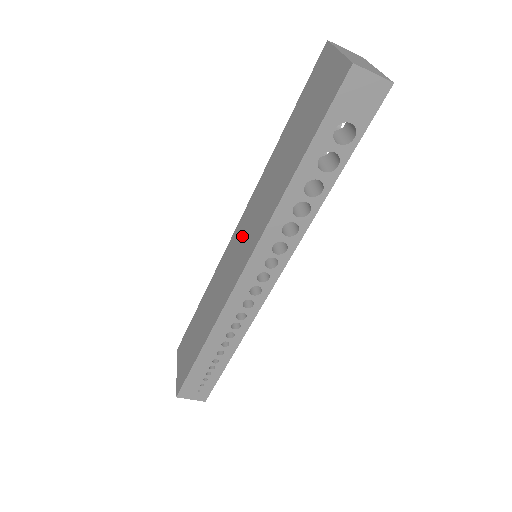
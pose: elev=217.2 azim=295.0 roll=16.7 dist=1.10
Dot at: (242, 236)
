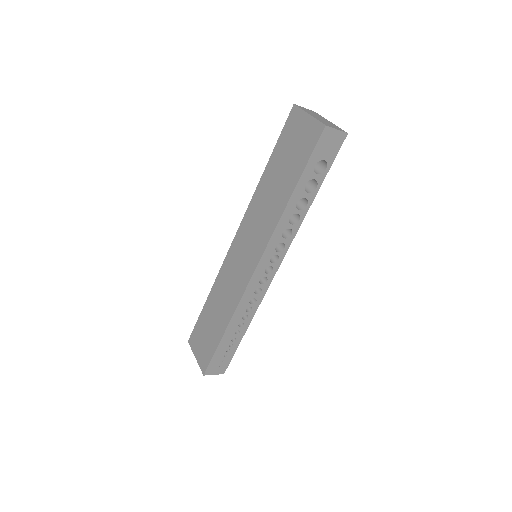
Dot at: (245, 243)
